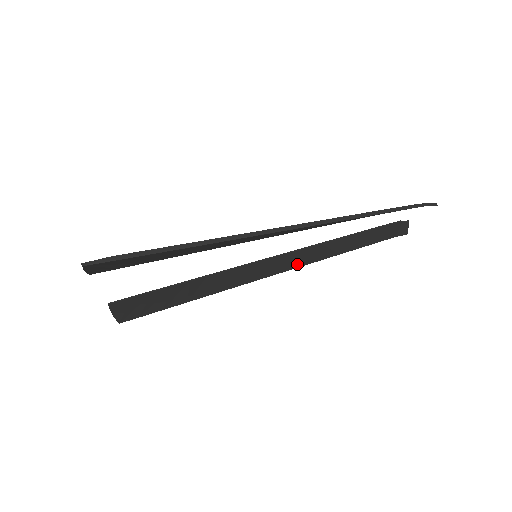
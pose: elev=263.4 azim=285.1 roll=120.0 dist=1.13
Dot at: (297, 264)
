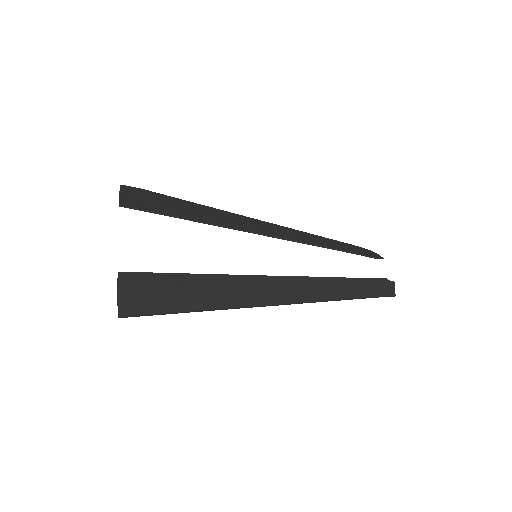
Dot at: (288, 232)
